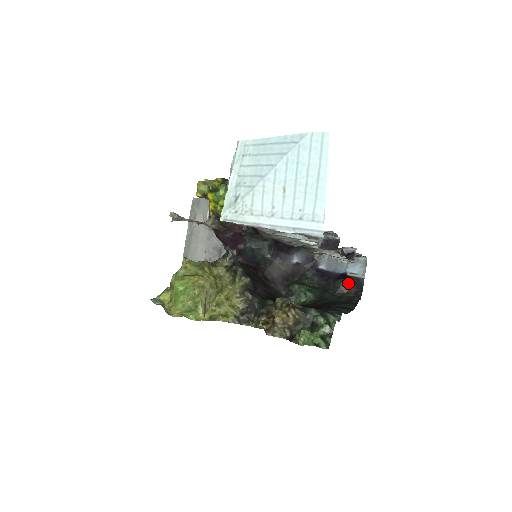
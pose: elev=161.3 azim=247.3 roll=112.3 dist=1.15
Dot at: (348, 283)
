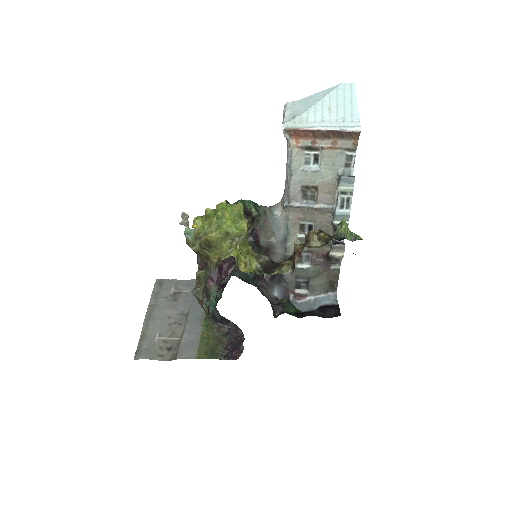
Dot at: (325, 311)
